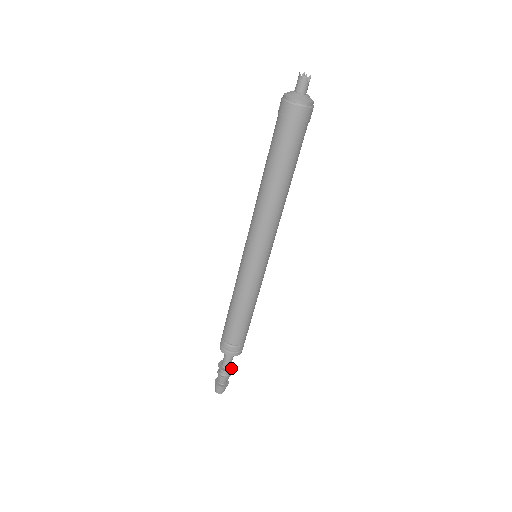
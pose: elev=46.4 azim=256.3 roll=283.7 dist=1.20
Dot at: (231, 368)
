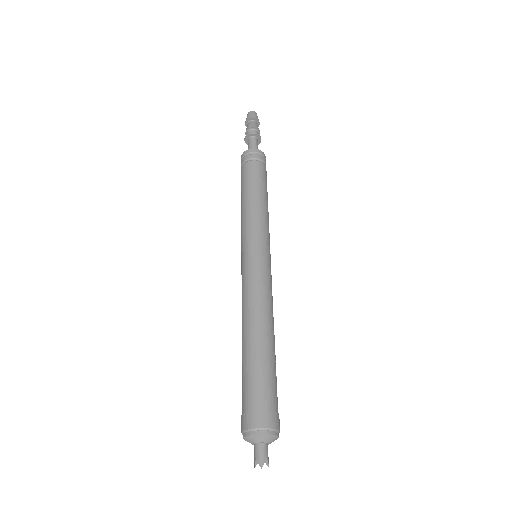
Dot at: (258, 143)
